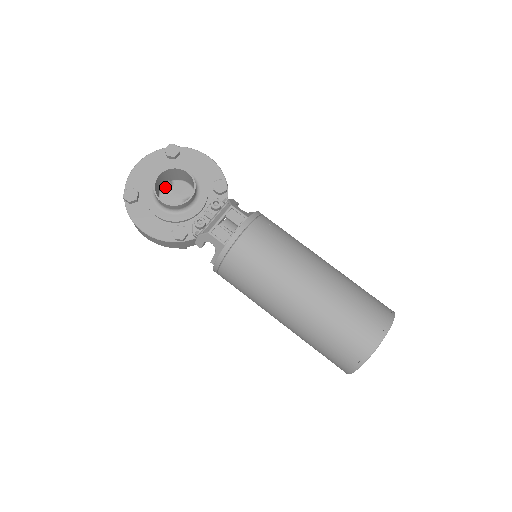
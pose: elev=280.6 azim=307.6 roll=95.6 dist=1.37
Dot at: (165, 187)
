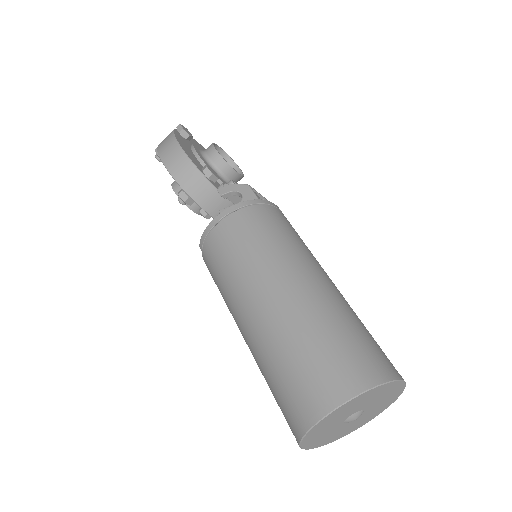
Dot at: occluded
